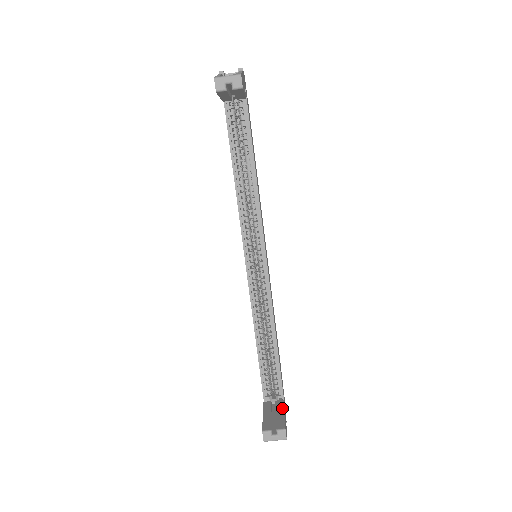
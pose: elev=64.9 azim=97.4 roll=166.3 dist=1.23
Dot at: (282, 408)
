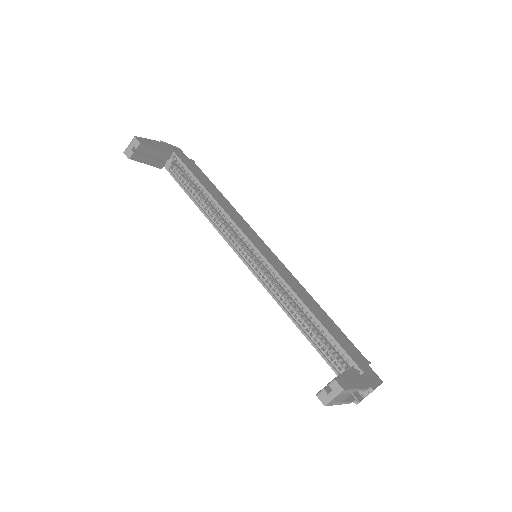
Dot at: (346, 371)
